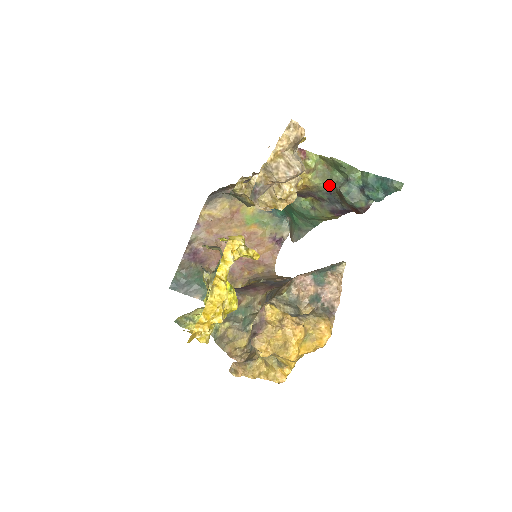
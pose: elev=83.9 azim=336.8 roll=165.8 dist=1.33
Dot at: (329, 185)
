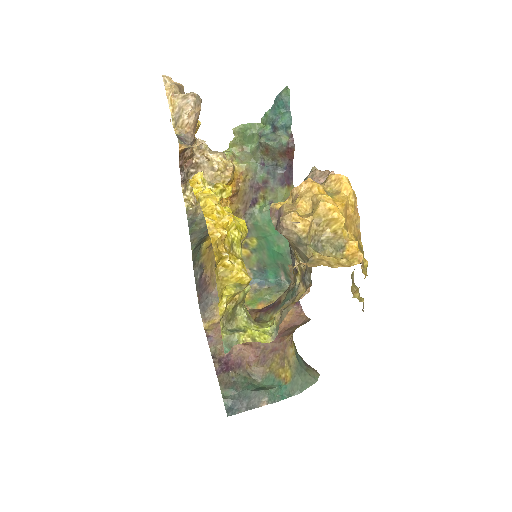
Dot at: (255, 158)
